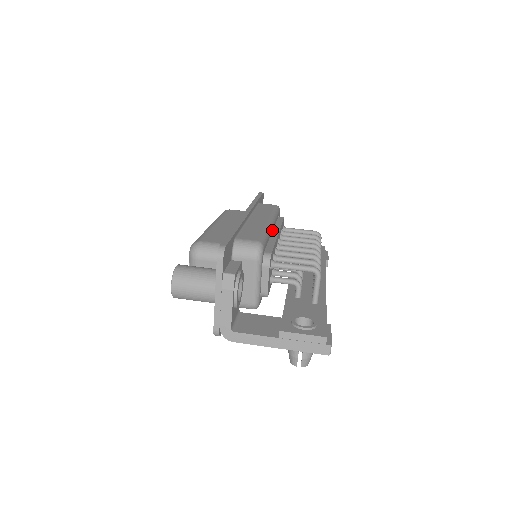
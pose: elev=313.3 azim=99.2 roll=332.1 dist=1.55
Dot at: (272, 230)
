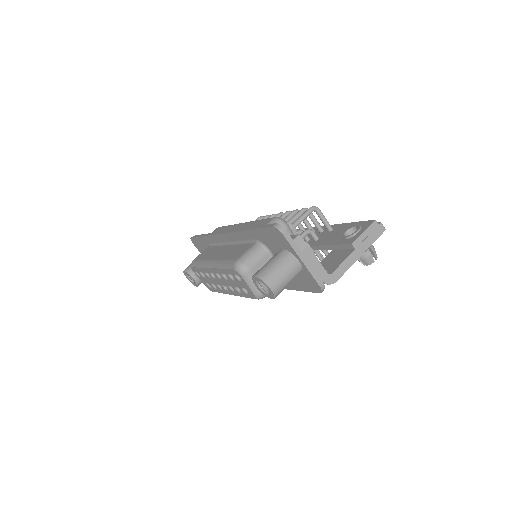
Dot at: occluded
